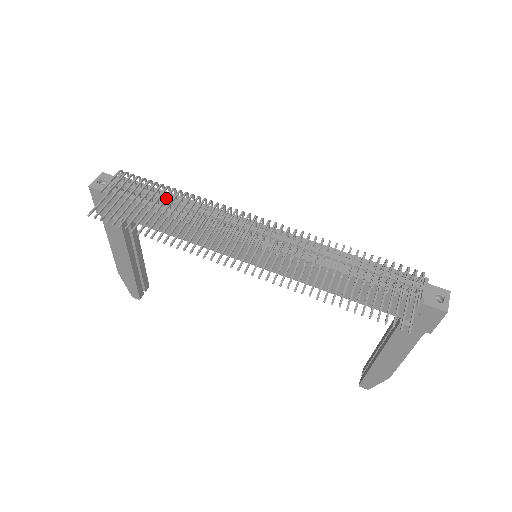
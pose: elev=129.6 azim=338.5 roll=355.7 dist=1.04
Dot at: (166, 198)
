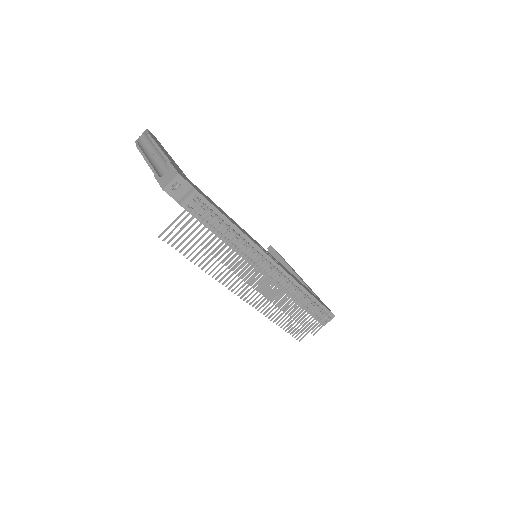
Dot at: (223, 243)
